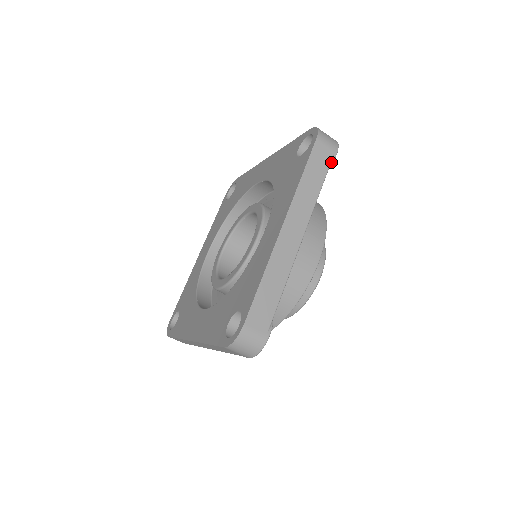
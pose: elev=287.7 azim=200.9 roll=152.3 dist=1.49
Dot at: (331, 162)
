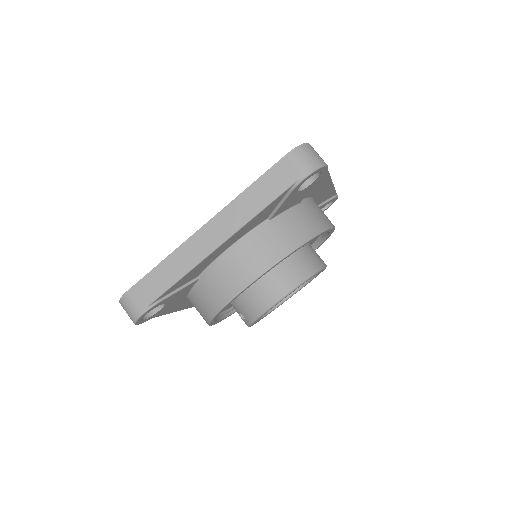
Dot at: (294, 185)
